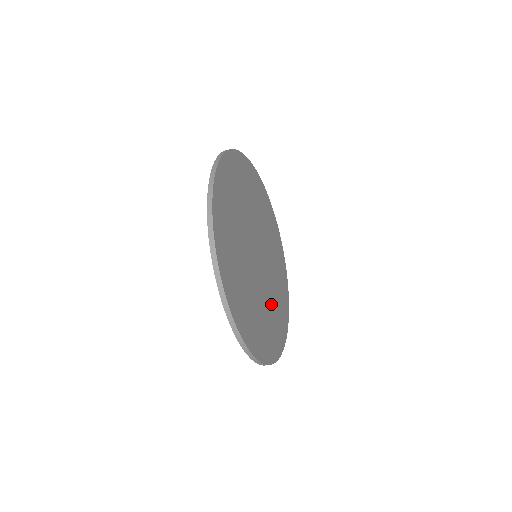
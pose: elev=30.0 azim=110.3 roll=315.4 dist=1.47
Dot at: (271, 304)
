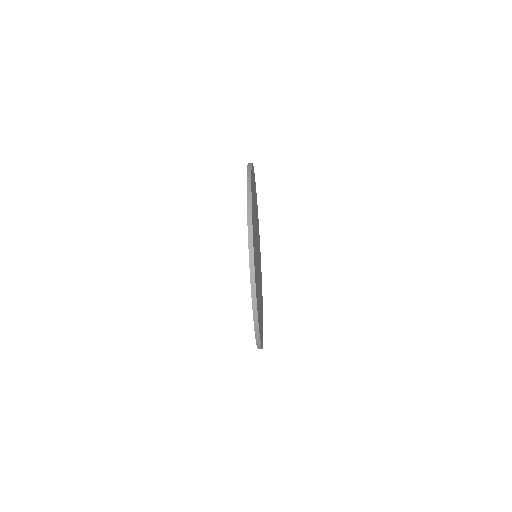
Dot at: occluded
